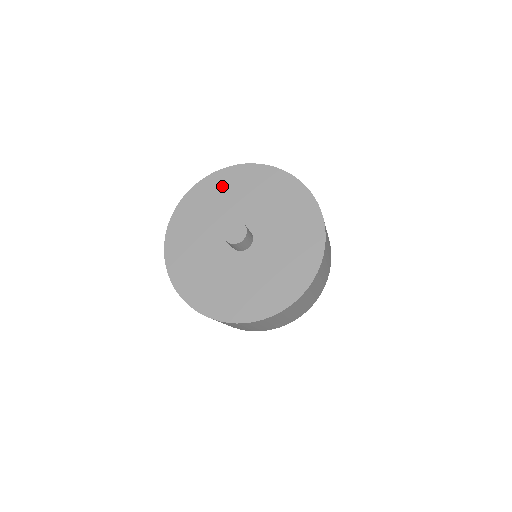
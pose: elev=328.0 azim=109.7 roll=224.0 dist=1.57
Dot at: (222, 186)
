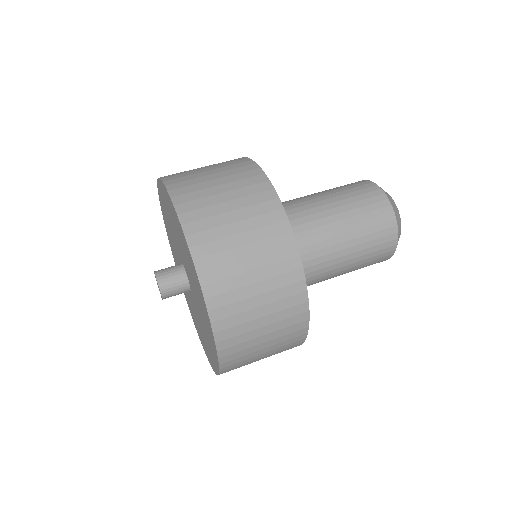
Dot at: (173, 215)
